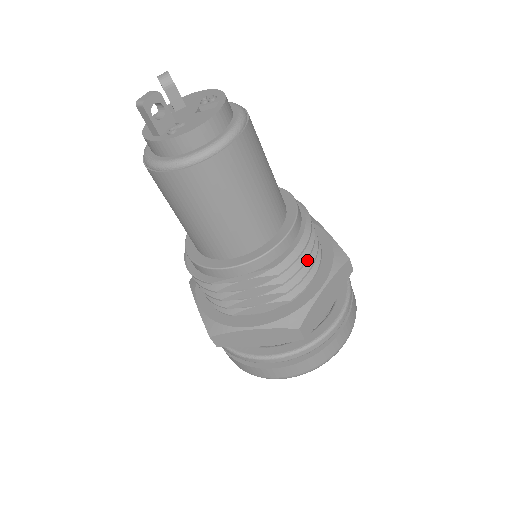
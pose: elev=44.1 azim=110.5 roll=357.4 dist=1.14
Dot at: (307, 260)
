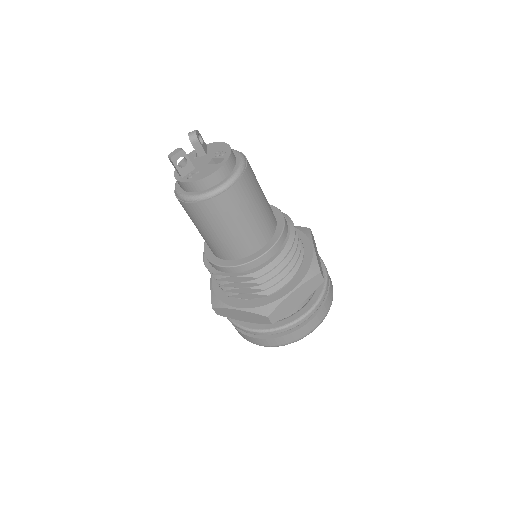
Dot at: (285, 269)
